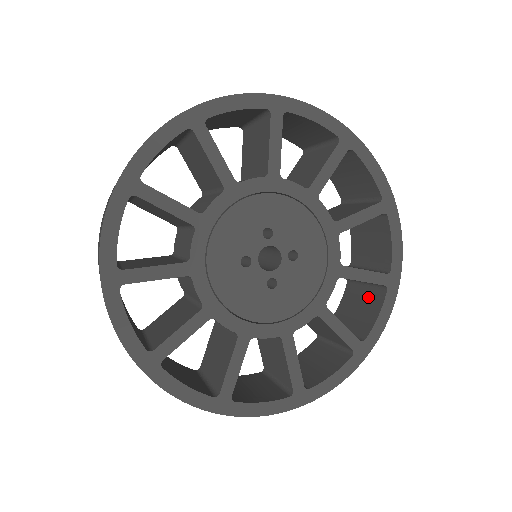
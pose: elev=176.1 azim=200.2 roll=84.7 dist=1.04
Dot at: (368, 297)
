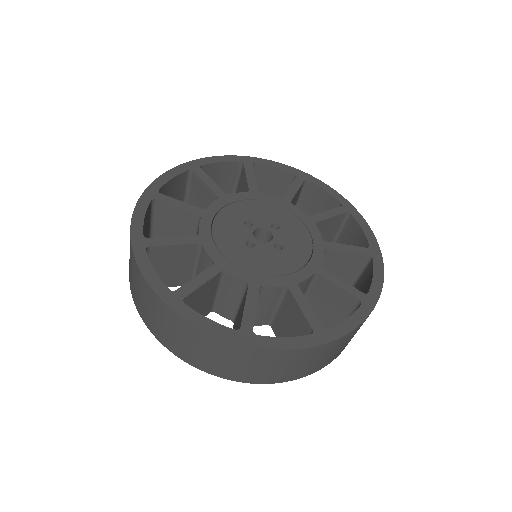
Dot at: (347, 234)
